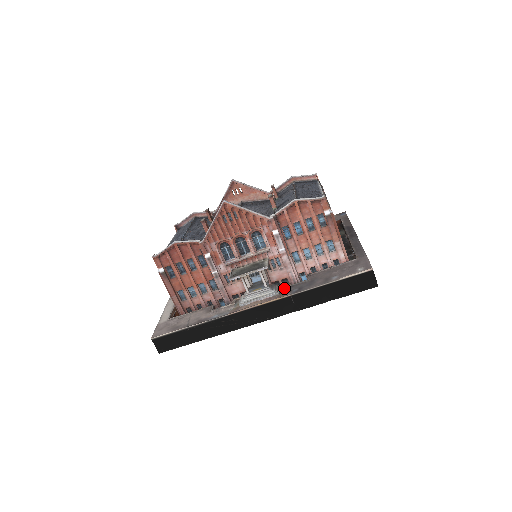
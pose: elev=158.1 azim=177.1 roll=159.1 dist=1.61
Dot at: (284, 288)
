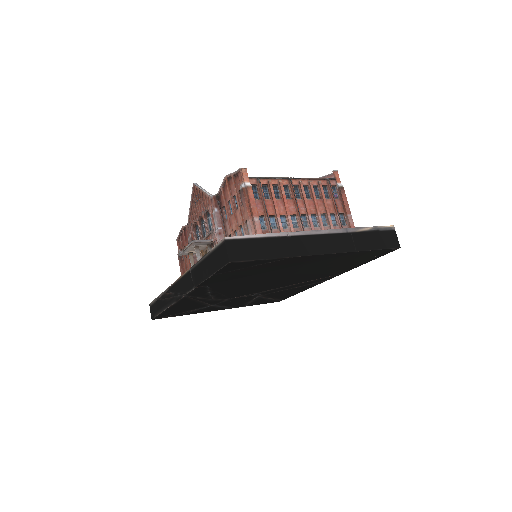
Dot at: occluded
